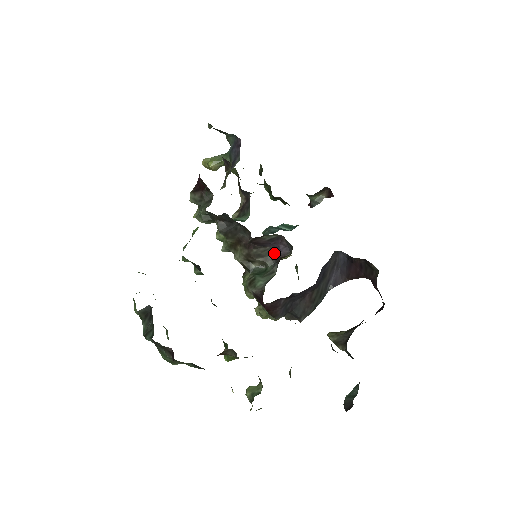
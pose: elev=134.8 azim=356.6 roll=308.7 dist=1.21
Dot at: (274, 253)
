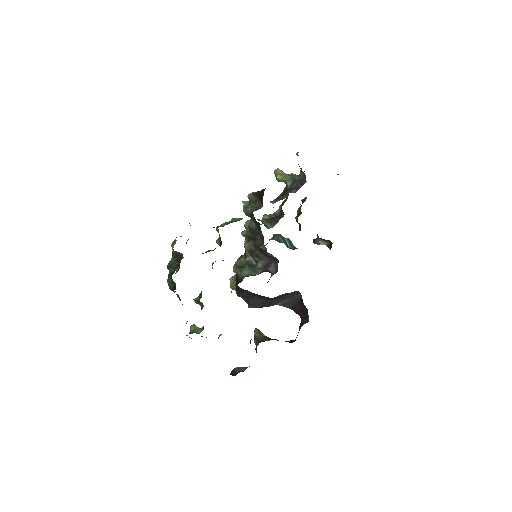
Dot at: (267, 263)
